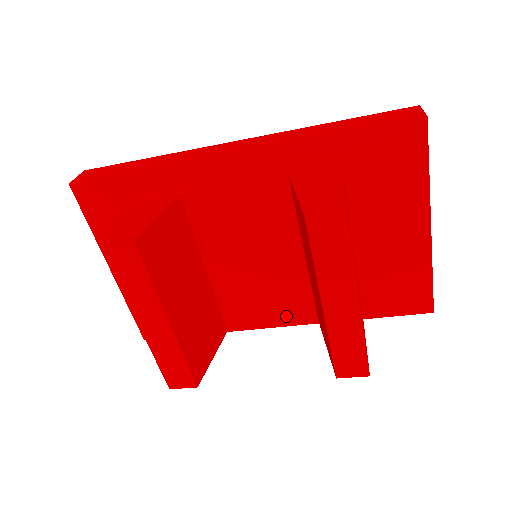
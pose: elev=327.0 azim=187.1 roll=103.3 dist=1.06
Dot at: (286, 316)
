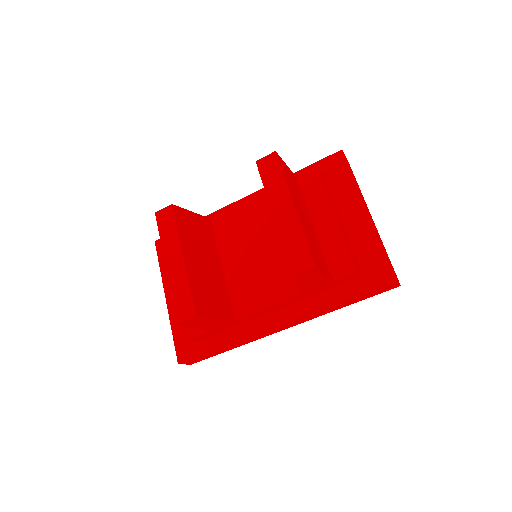
Dot at: (277, 294)
